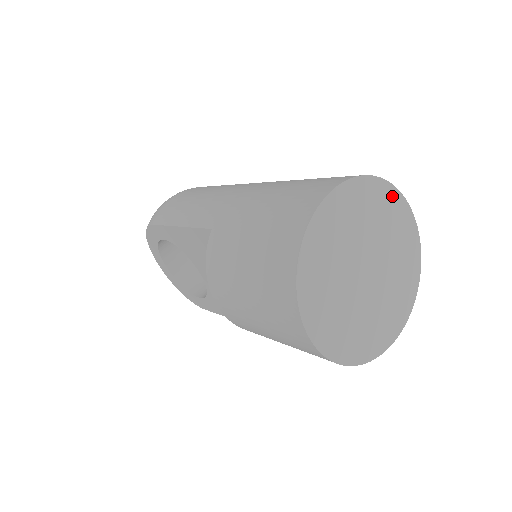
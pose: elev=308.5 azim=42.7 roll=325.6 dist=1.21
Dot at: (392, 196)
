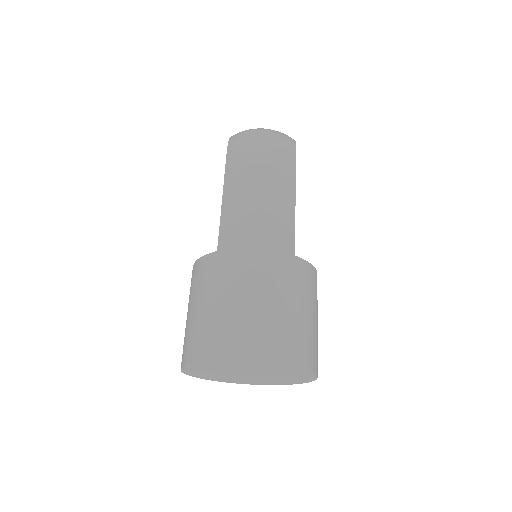
Dot at: (304, 373)
